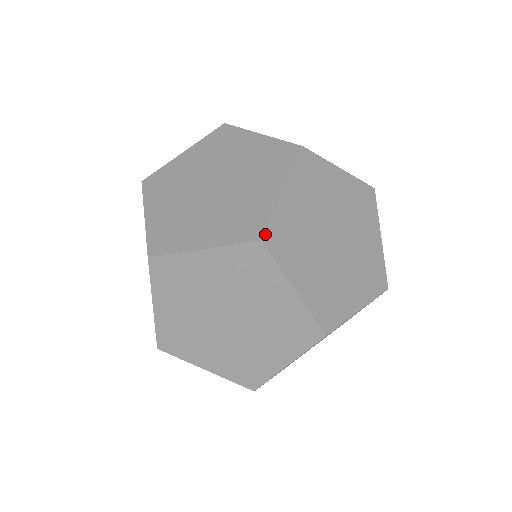
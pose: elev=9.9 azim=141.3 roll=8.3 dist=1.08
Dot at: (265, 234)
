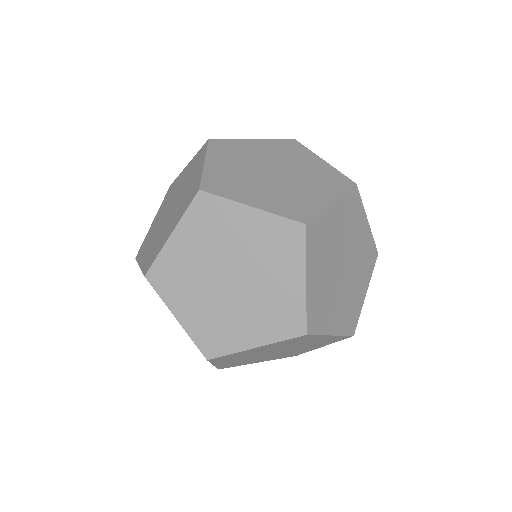
Dot at: (201, 186)
